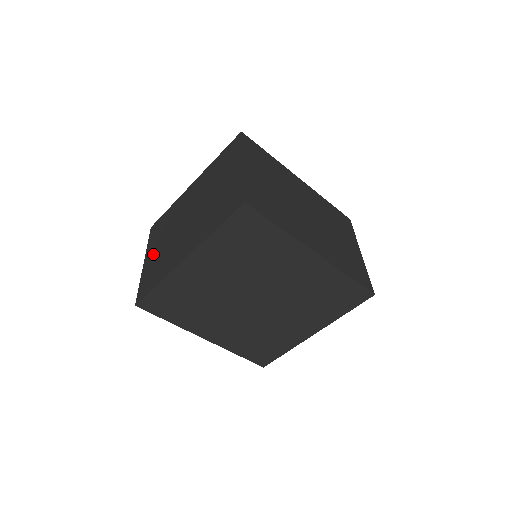
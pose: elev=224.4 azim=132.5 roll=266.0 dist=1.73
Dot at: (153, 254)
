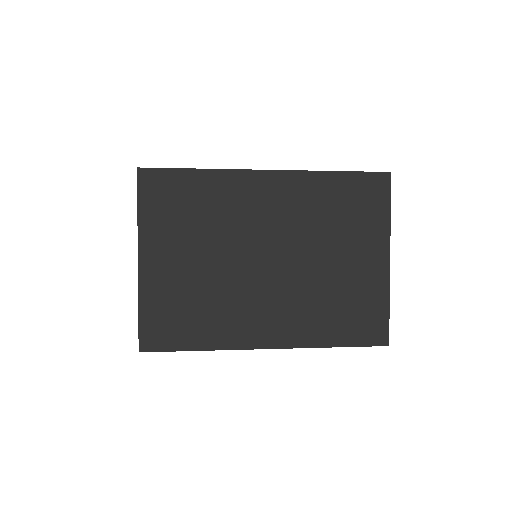
Dot at: occluded
